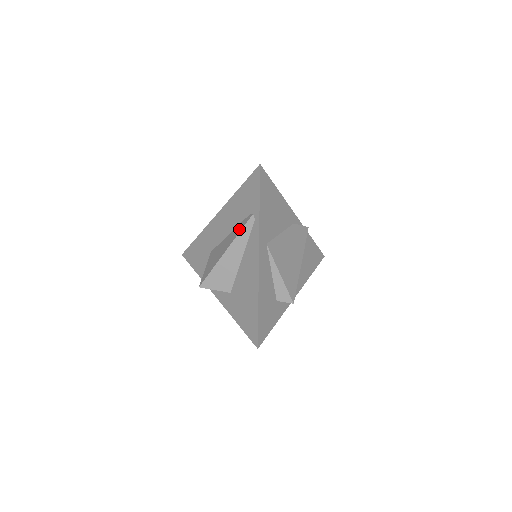
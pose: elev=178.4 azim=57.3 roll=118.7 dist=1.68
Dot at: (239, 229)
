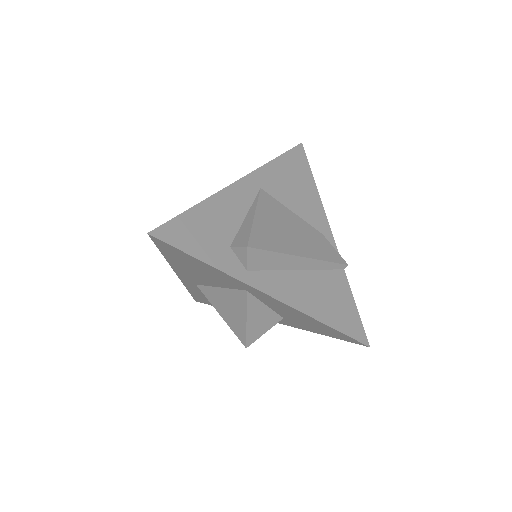
Dot at: occluded
